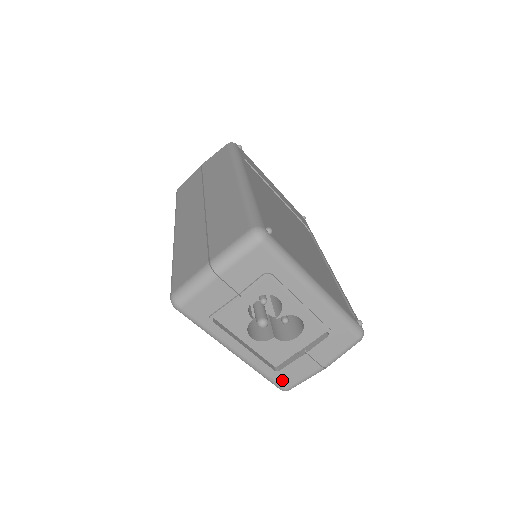
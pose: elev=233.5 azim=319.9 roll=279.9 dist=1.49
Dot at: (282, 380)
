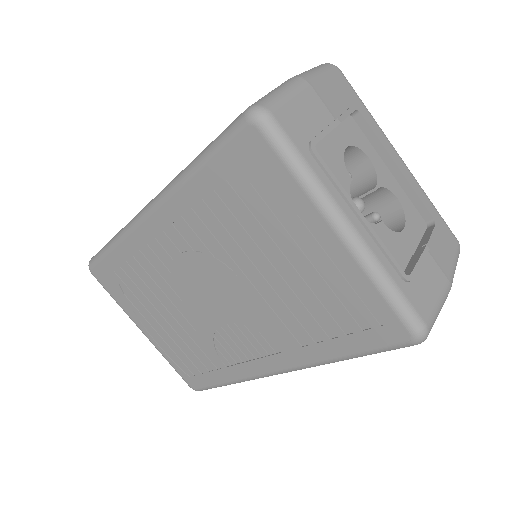
Dot at: (417, 301)
